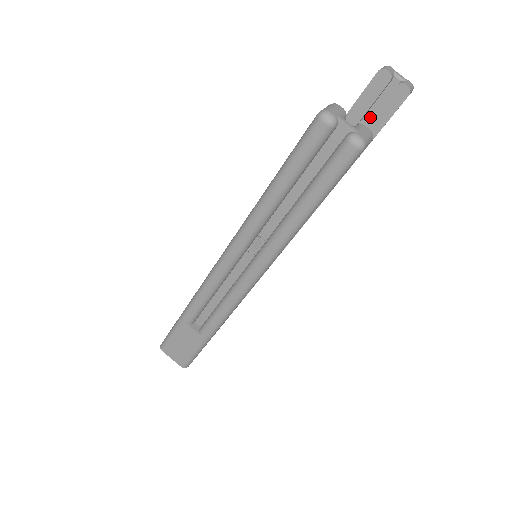
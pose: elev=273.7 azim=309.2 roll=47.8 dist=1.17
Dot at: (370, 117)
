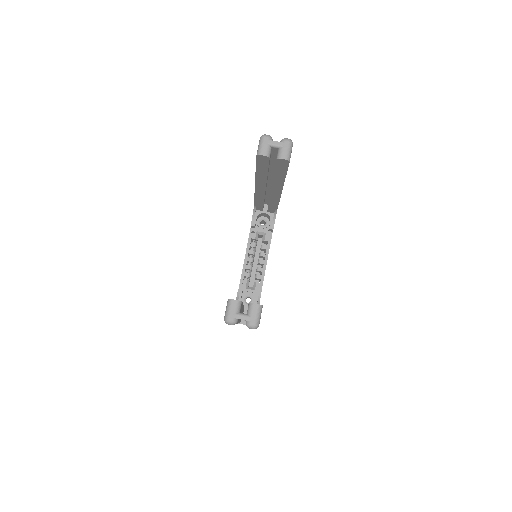
Dot at: (274, 162)
